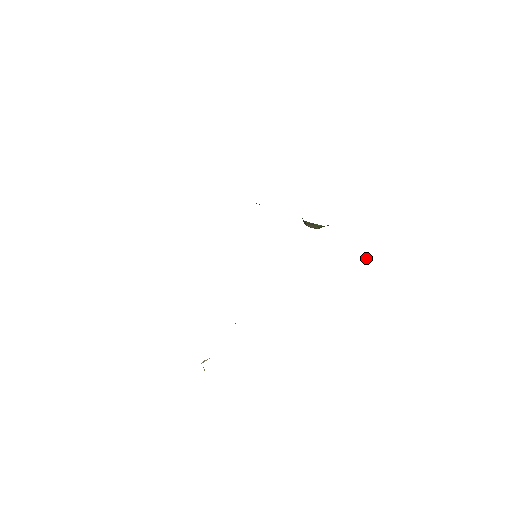
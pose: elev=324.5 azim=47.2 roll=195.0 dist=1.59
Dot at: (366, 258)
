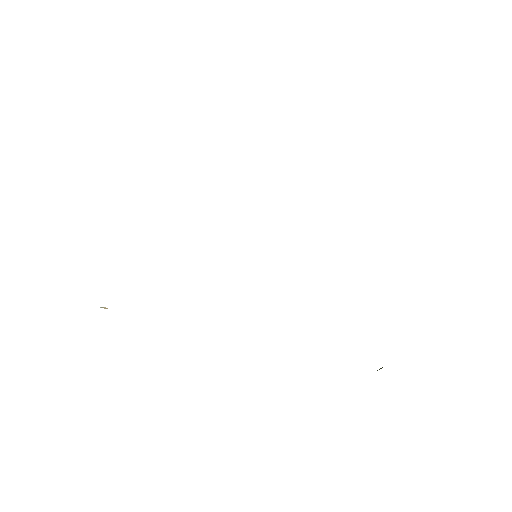
Dot at: occluded
